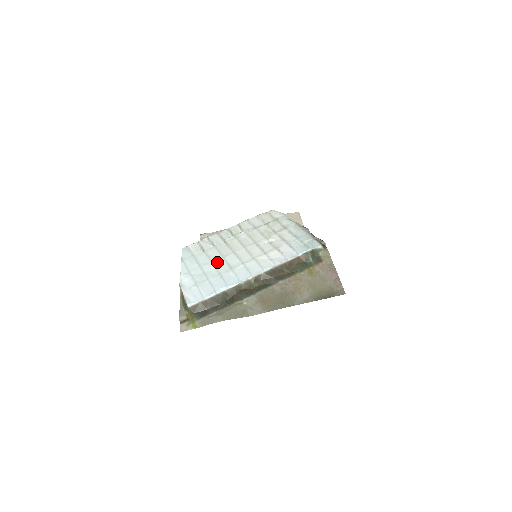
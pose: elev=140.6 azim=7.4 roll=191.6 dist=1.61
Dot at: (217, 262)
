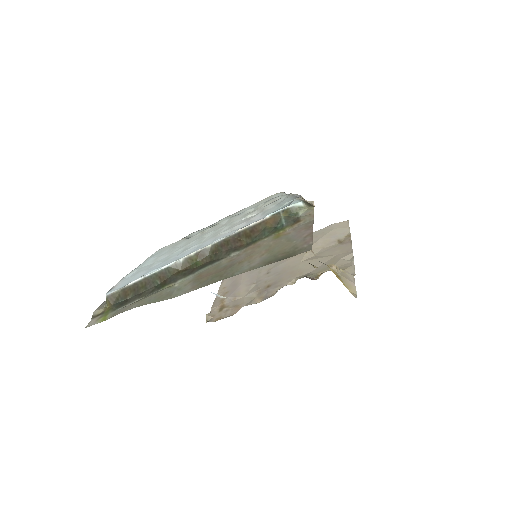
Dot at: (176, 250)
